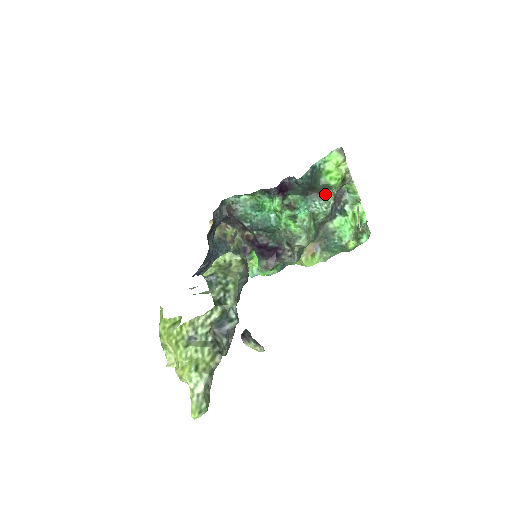
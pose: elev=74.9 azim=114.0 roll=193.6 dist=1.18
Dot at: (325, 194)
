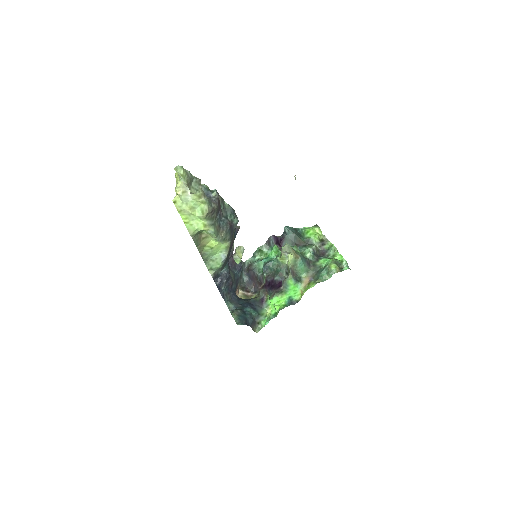
Dot at: occluded
